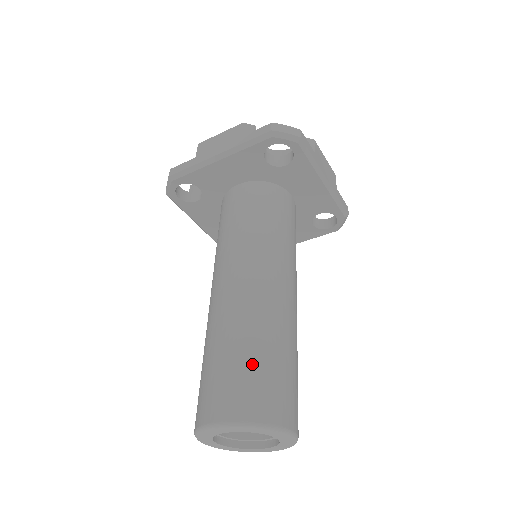
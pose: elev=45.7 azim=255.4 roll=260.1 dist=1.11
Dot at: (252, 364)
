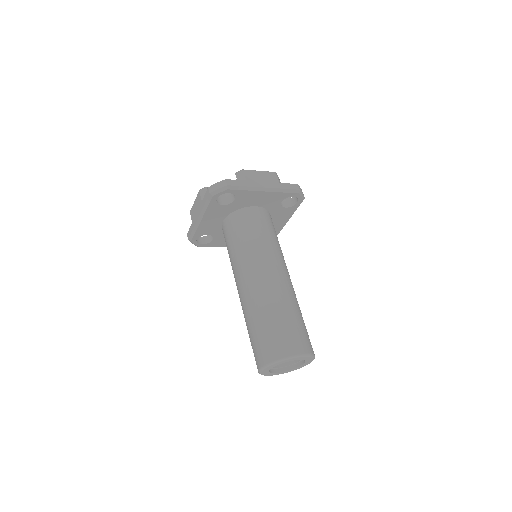
Dot at: (264, 331)
